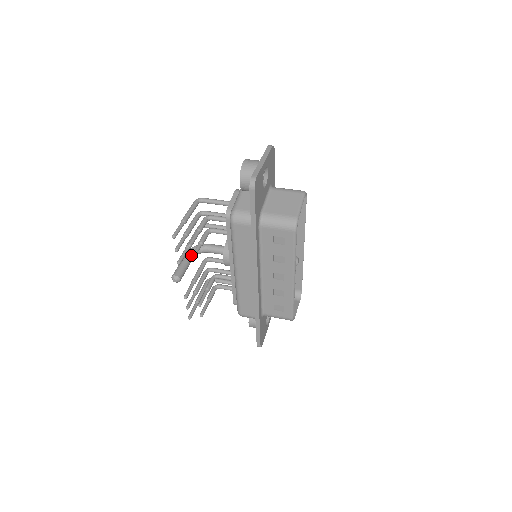
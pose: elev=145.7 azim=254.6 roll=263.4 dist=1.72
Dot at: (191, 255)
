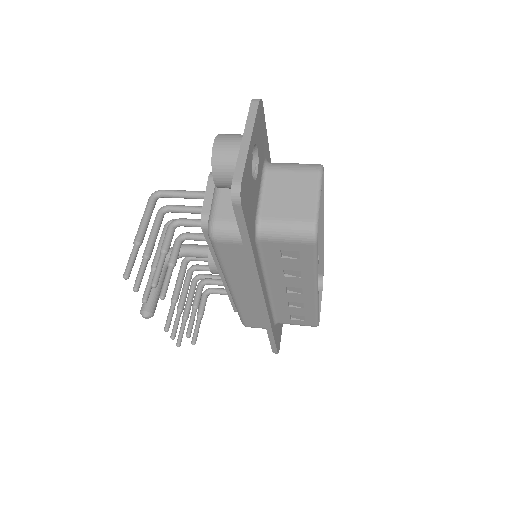
Dot at: (162, 269)
